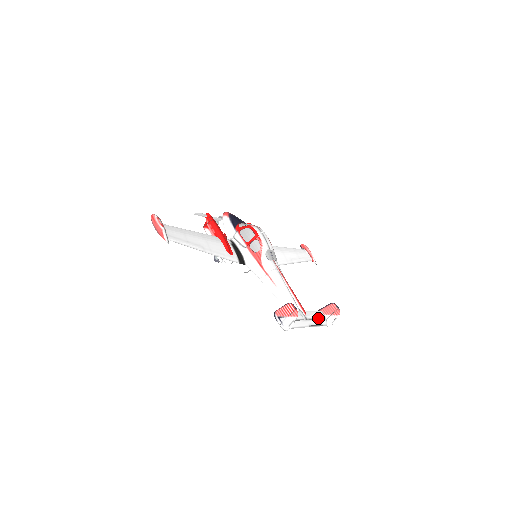
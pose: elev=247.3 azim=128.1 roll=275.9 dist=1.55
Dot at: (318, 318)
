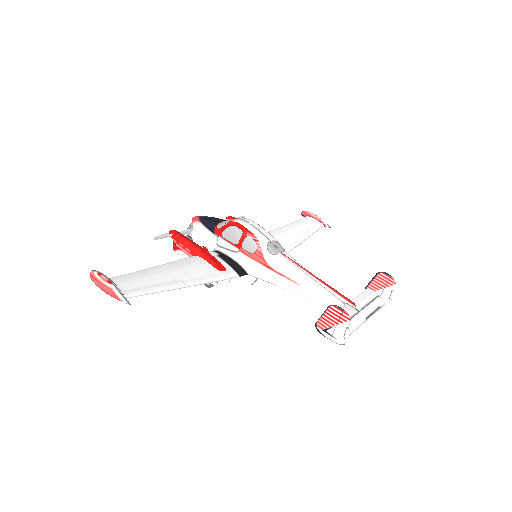
Dot at: (370, 300)
